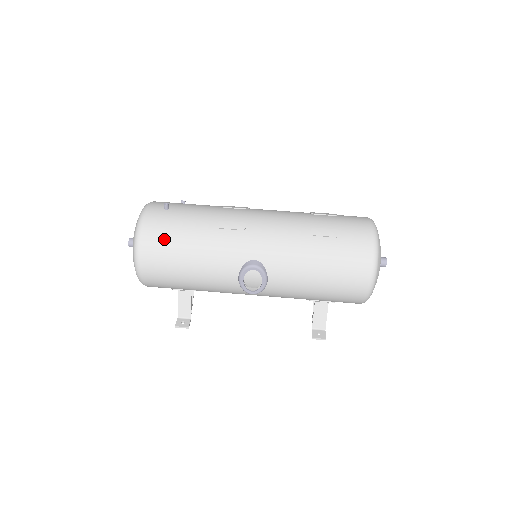
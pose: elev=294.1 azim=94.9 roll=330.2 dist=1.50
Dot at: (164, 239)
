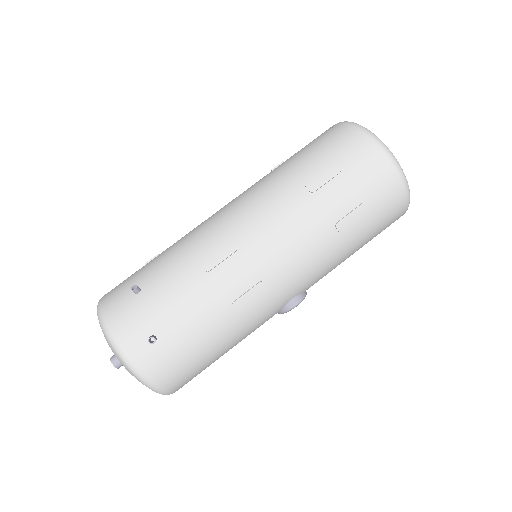
Dot at: (190, 369)
